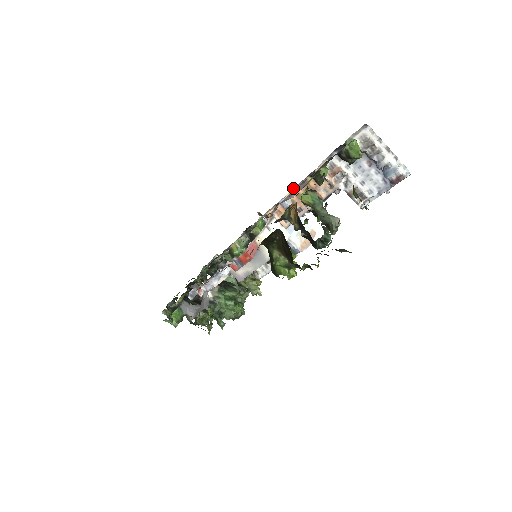
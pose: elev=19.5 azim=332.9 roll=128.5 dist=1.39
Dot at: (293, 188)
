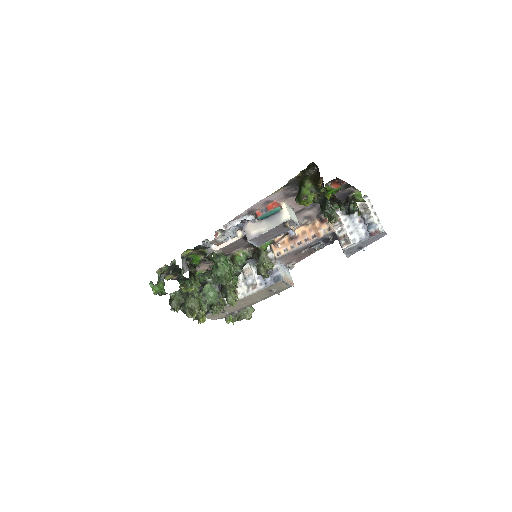
Dot at: (302, 226)
